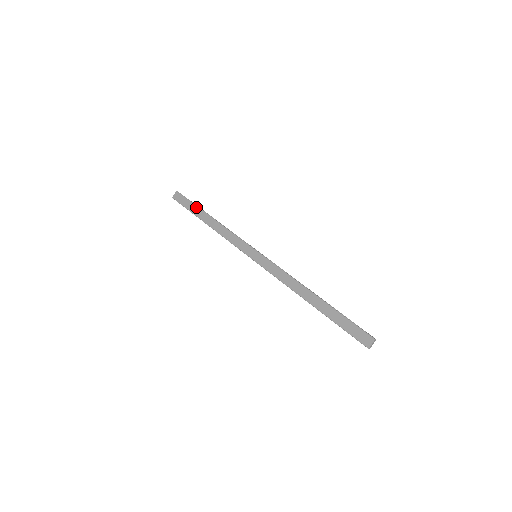
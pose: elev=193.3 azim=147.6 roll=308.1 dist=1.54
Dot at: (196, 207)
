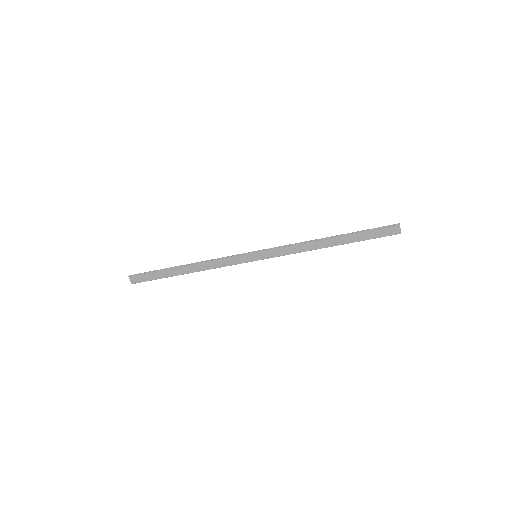
Dot at: (163, 271)
